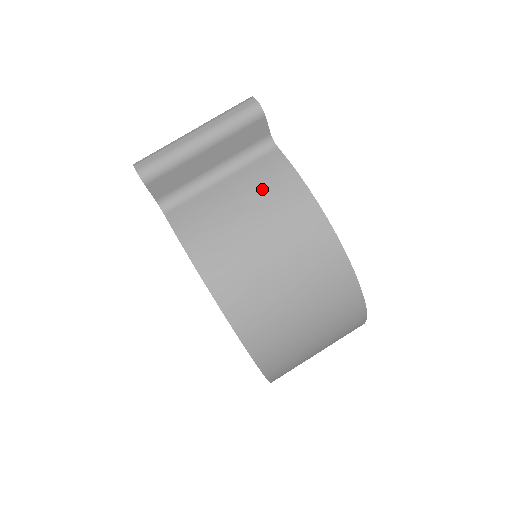
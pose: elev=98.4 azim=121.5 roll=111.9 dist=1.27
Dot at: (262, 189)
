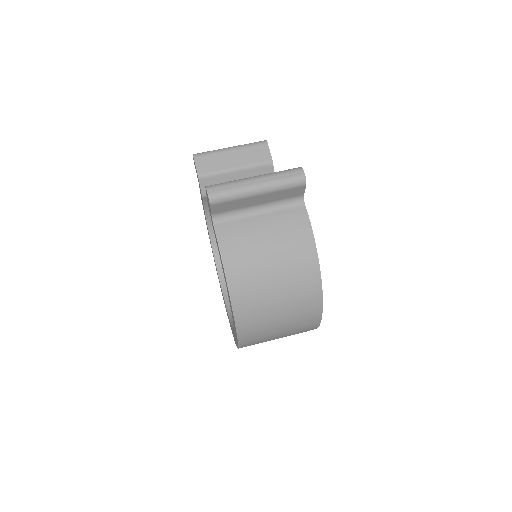
Dot at: (285, 232)
